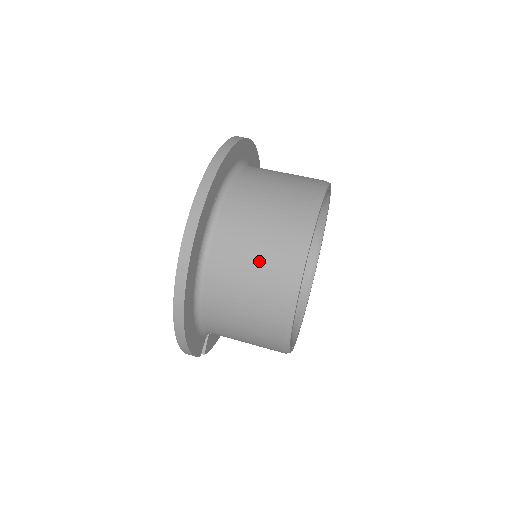
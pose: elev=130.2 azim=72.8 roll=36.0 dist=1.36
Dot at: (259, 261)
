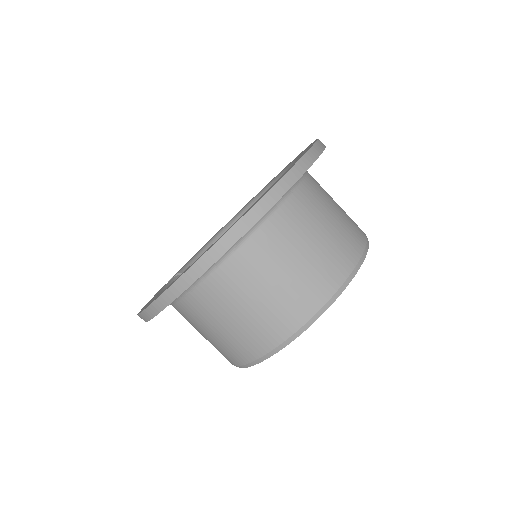
Dot at: (230, 330)
